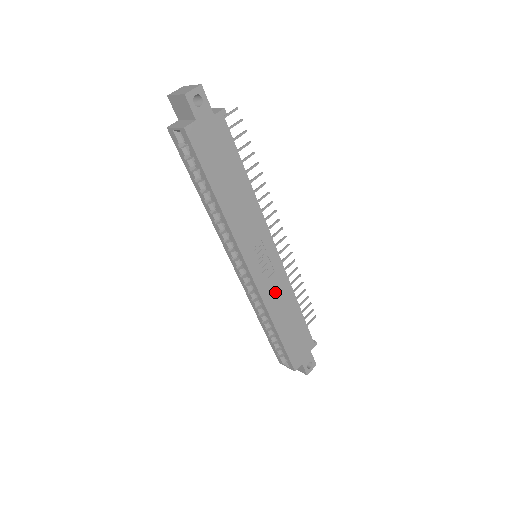
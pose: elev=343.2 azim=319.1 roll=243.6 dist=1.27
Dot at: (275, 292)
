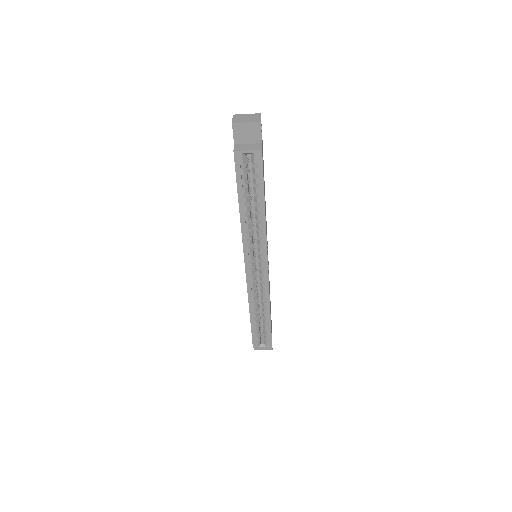
Dot at: occluded
